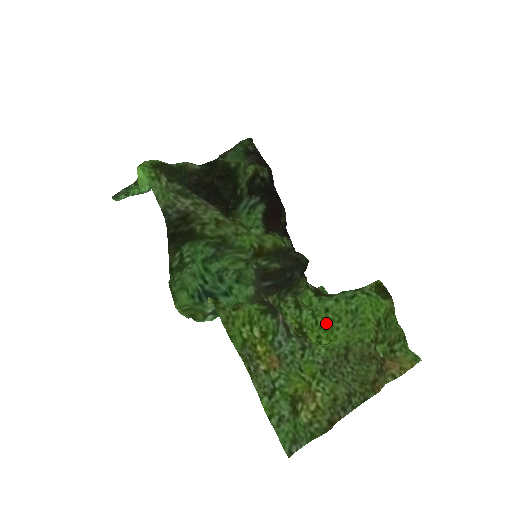
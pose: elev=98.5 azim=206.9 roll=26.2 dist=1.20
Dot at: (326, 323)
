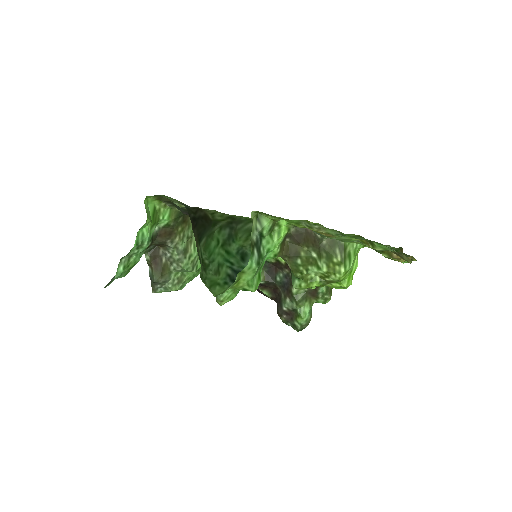
Dot at: occluded
